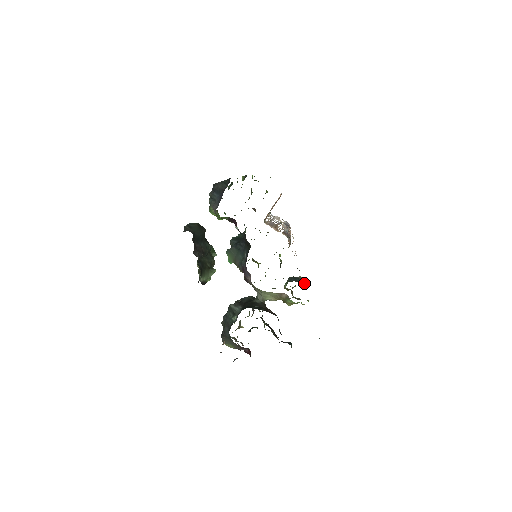
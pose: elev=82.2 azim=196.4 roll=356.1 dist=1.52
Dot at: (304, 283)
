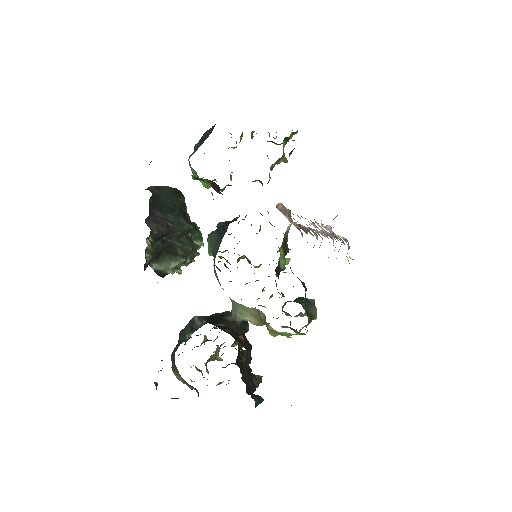
Dot at: (315, 310)
